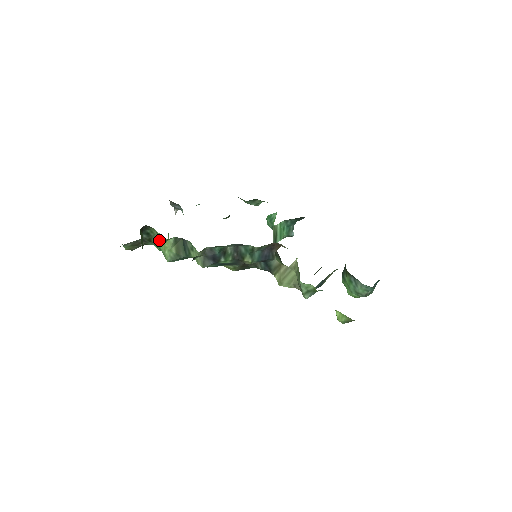
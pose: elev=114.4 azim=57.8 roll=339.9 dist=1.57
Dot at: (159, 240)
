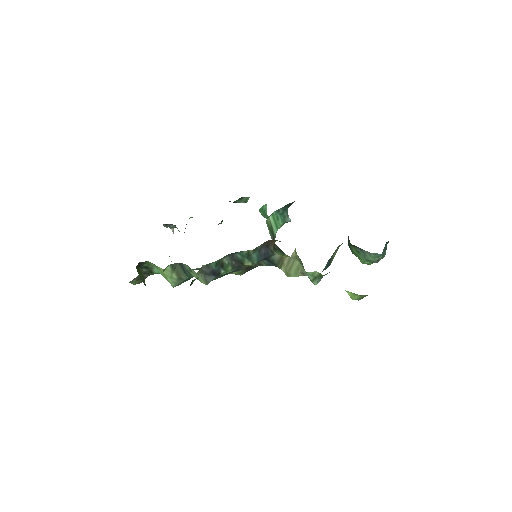
Dot at: (158, 270)
